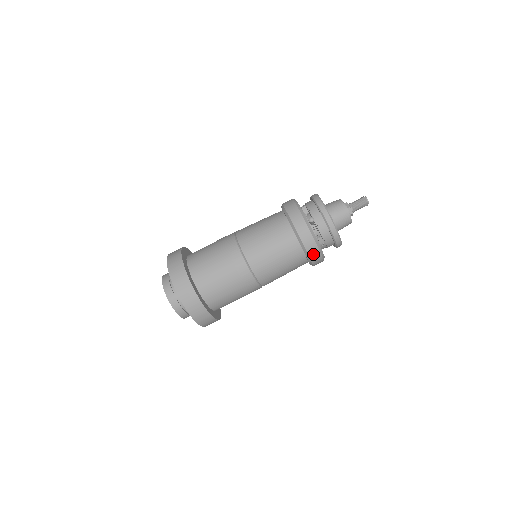
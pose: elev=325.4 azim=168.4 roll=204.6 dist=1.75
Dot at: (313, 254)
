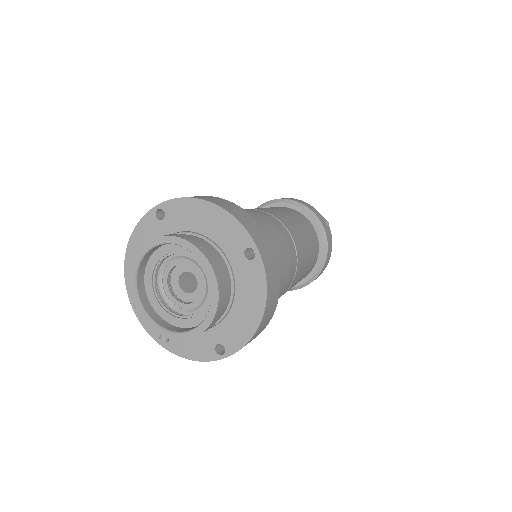
Dot at: (325, 266)
